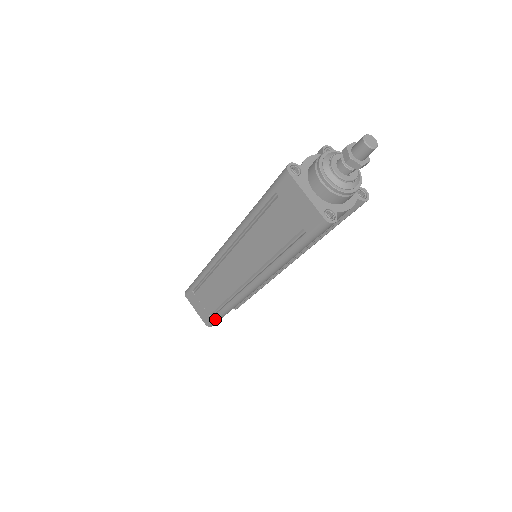
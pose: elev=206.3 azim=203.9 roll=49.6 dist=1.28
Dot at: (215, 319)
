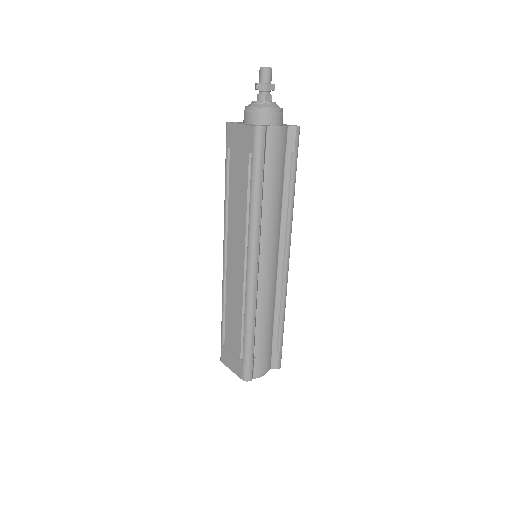
Dot at: (245, 358)
